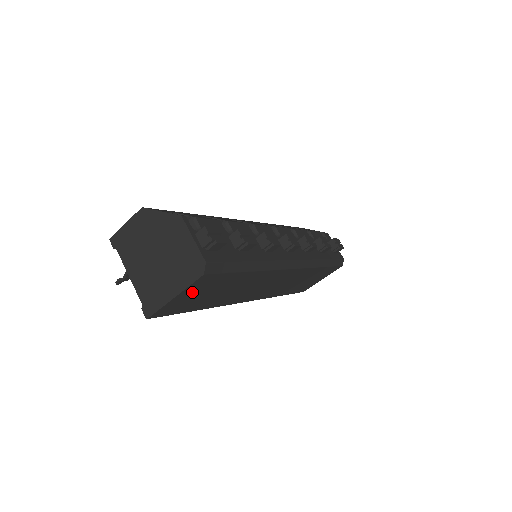
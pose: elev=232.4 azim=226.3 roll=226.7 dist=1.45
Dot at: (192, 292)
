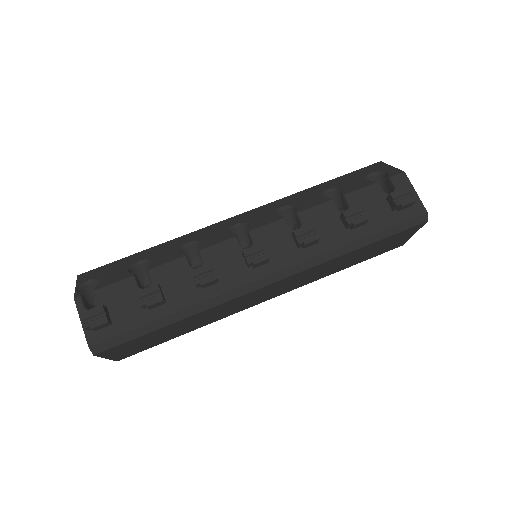
Dot at: (122, 350)
